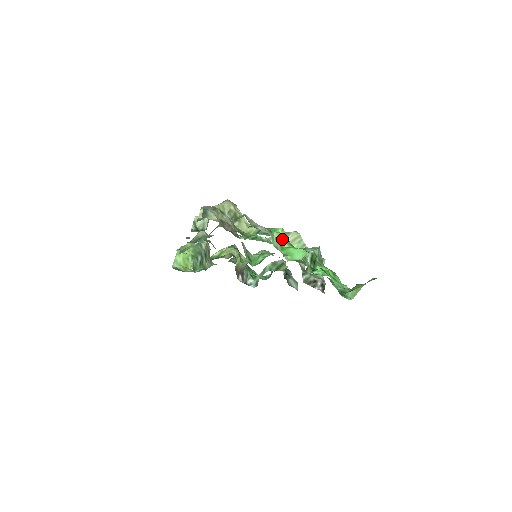
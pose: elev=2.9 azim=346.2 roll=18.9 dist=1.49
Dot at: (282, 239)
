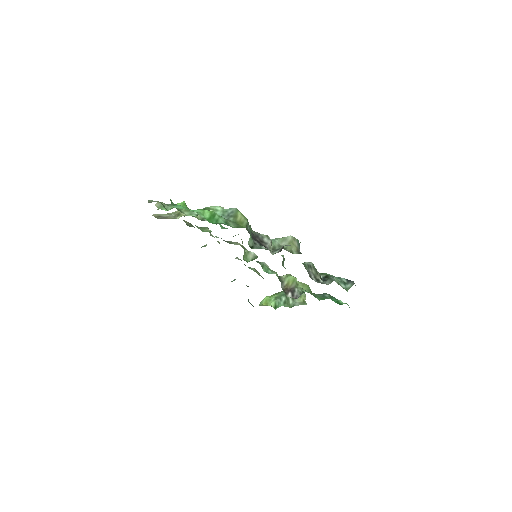
Dot at: occluded
